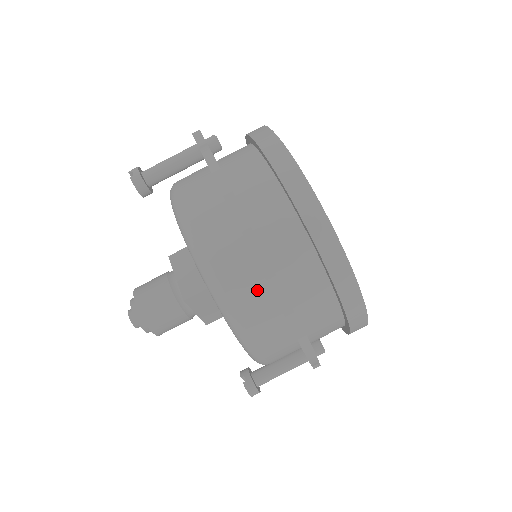
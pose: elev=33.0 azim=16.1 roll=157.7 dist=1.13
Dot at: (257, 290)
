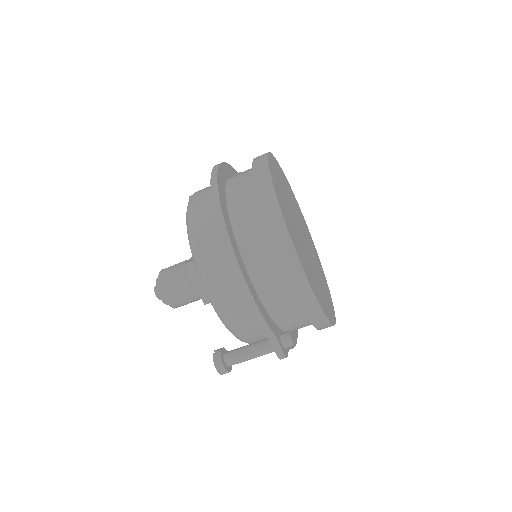
Dot at: (214, 225)
